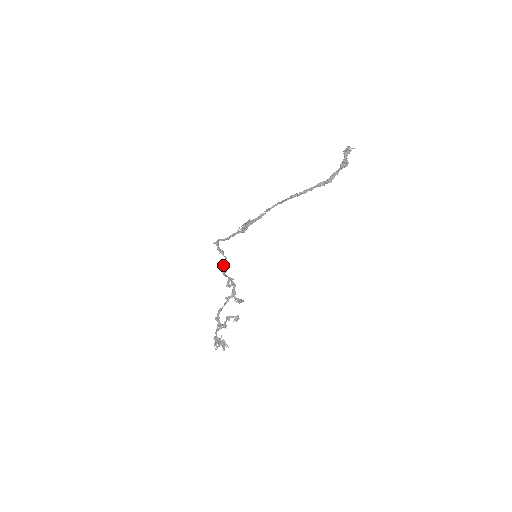
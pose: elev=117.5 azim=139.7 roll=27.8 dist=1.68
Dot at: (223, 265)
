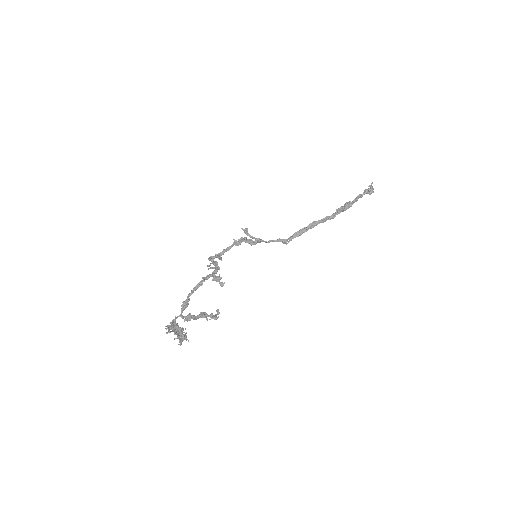
Dot at: occluded
